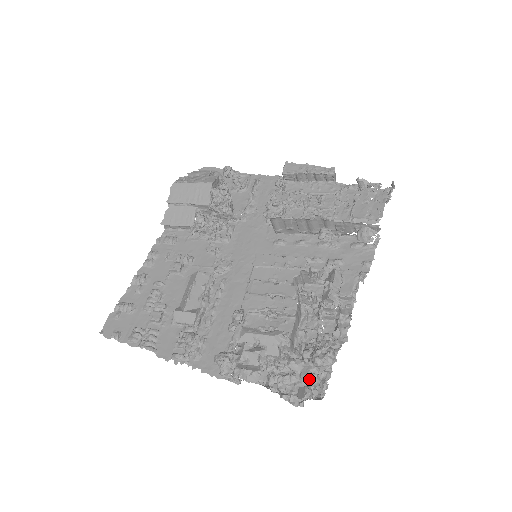
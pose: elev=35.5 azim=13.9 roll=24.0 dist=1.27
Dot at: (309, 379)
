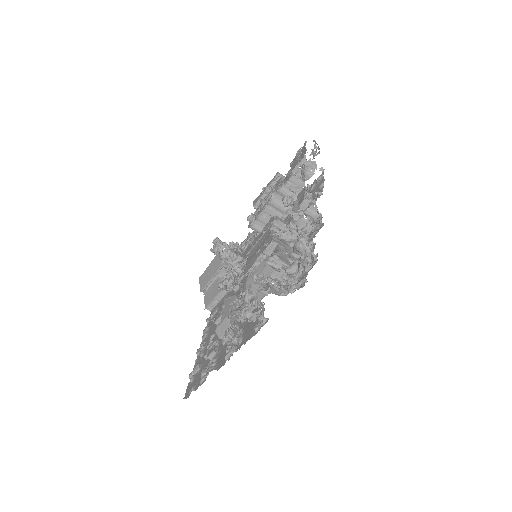
Dot at: occluded
